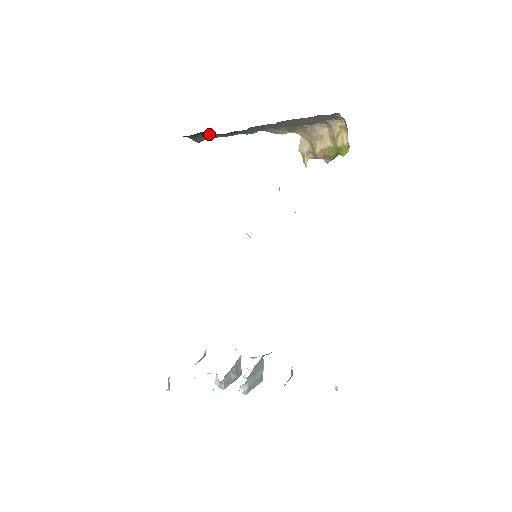
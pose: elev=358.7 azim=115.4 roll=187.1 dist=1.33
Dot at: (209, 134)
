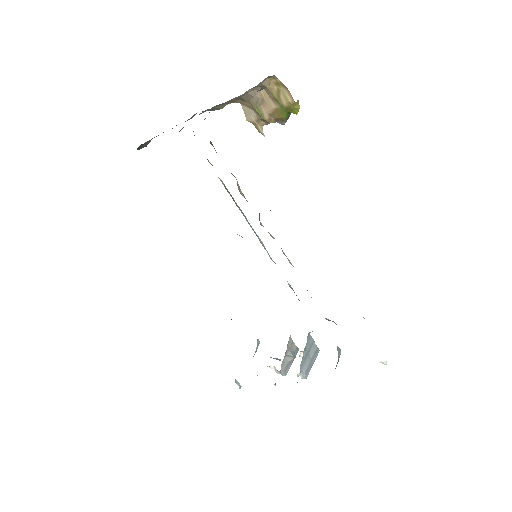
Dot at: occluded
